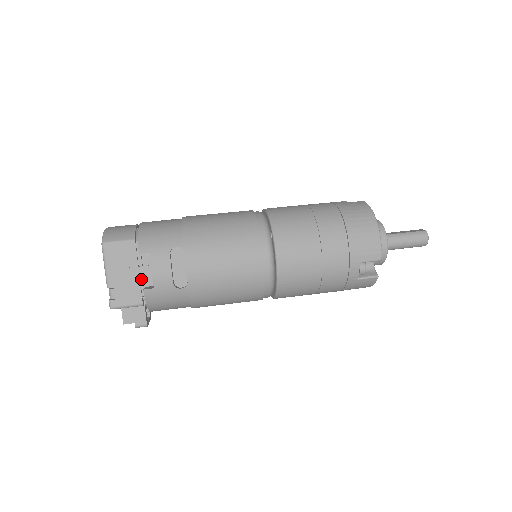
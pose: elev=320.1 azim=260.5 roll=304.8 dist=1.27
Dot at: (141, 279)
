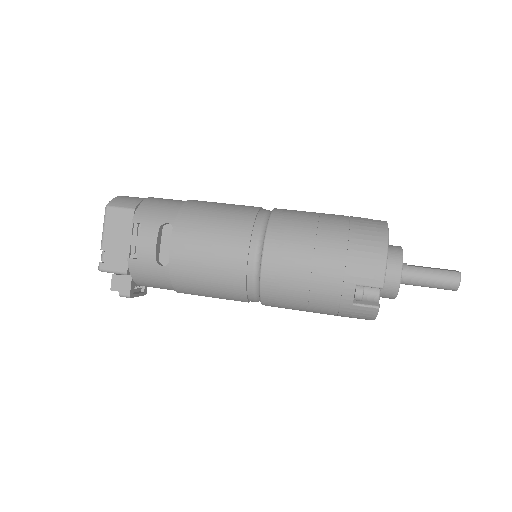
Dot at: (132, 249)
